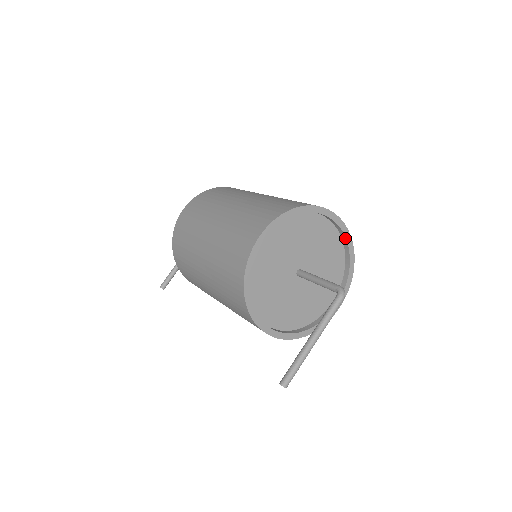
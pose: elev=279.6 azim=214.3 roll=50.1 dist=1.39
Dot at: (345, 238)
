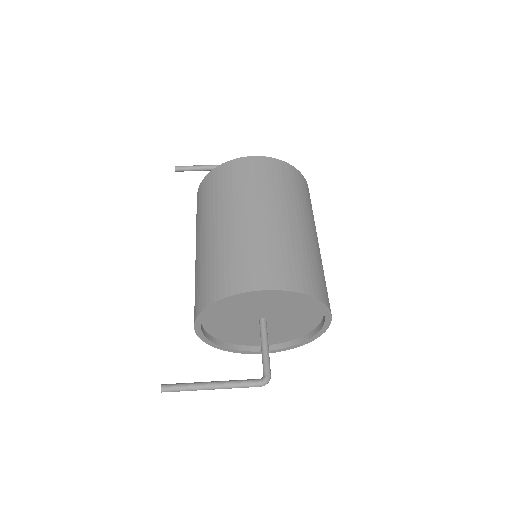
Dot at: (318, 331)
